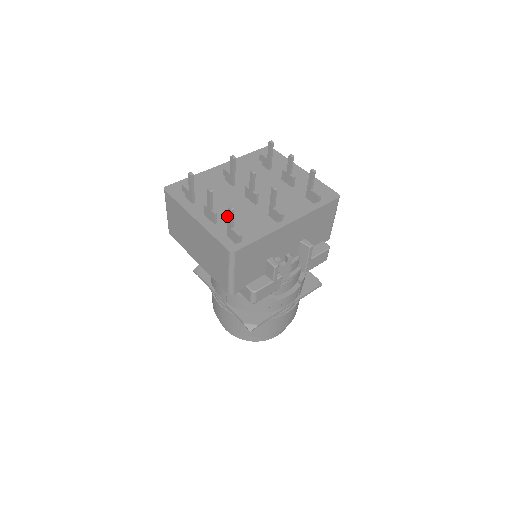
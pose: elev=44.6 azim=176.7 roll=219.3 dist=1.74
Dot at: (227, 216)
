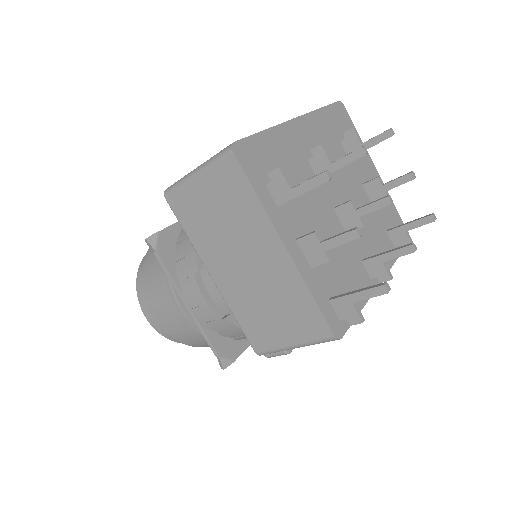
Dot at: occluded
